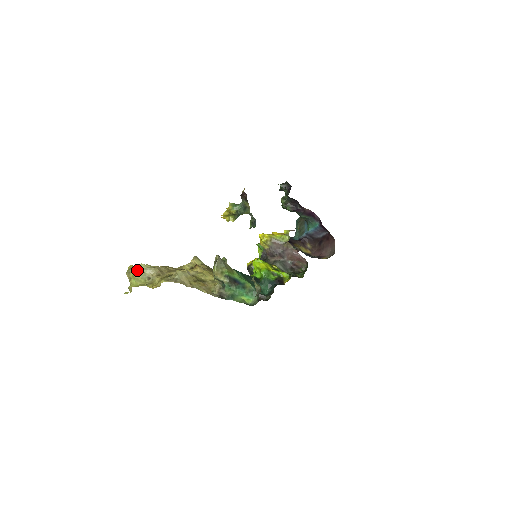
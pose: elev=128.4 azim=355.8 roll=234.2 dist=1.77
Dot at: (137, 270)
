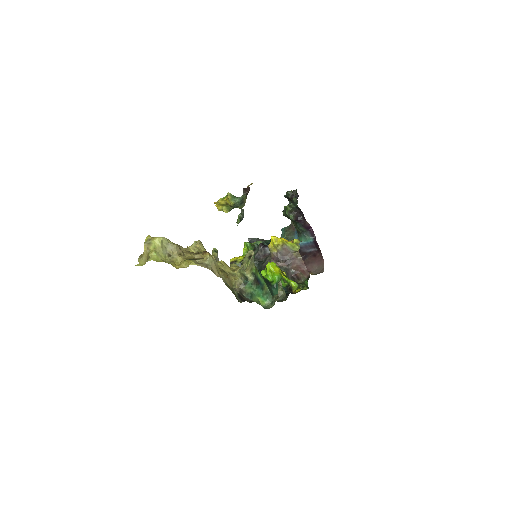
Dot at: (160, 243)
